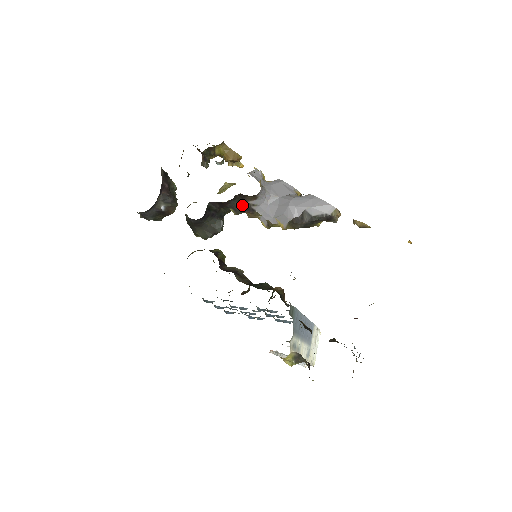
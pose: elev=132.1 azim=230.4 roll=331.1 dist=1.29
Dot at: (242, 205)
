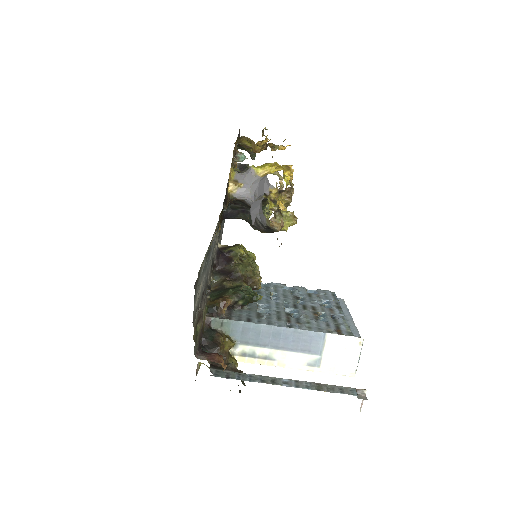
Dot at: (246, 205)
